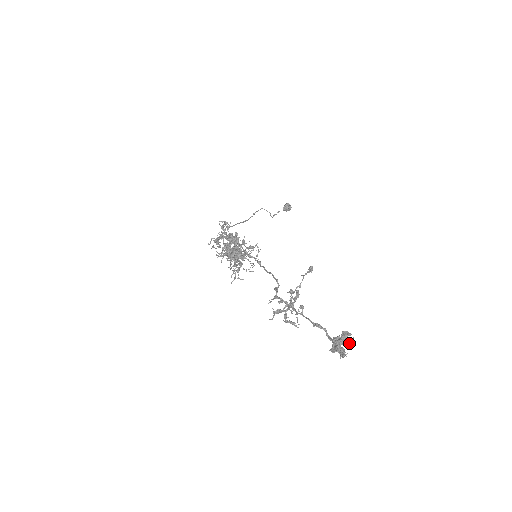
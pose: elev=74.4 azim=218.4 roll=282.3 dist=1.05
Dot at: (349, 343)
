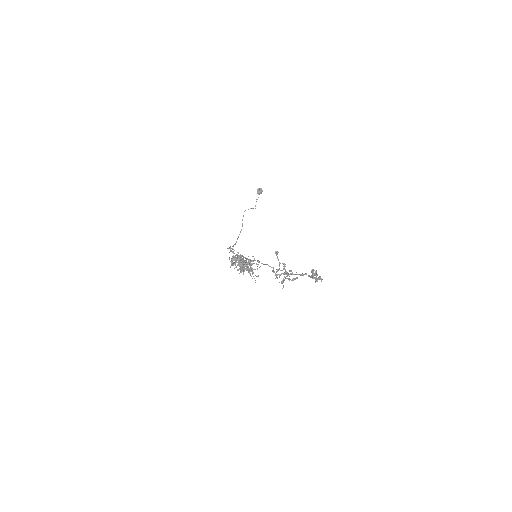
Dot at: (316, 275)
